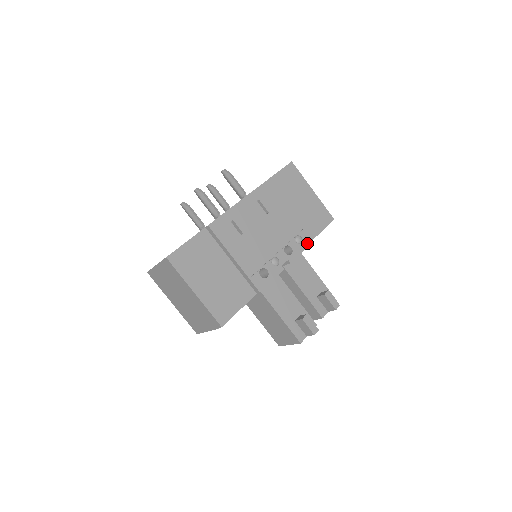
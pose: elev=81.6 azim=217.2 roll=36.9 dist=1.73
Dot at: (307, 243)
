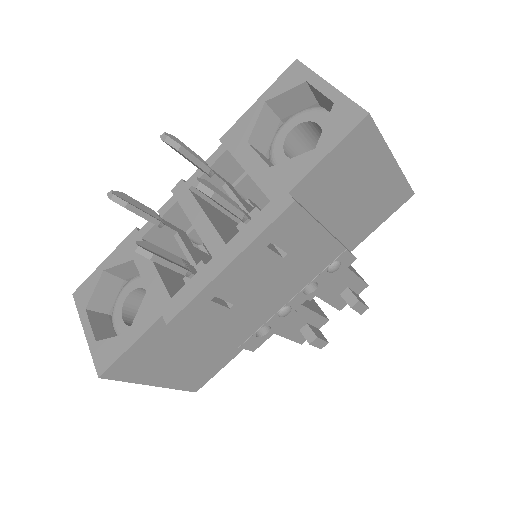
Dot at: (347, 264)
